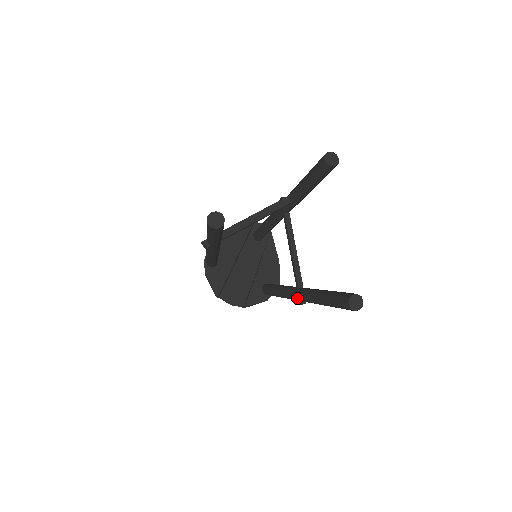
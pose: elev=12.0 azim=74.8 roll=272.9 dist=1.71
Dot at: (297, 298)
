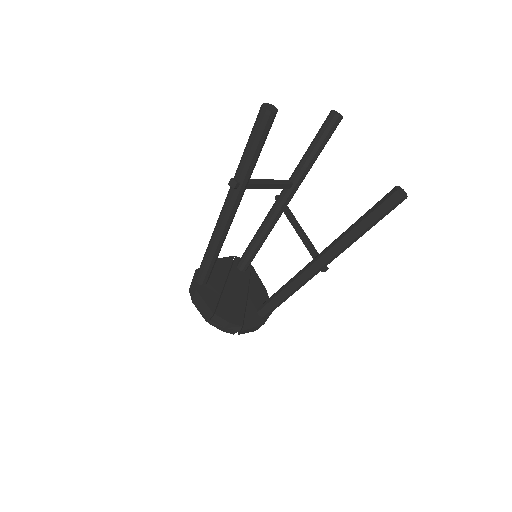
Dot at: (319, 262)
